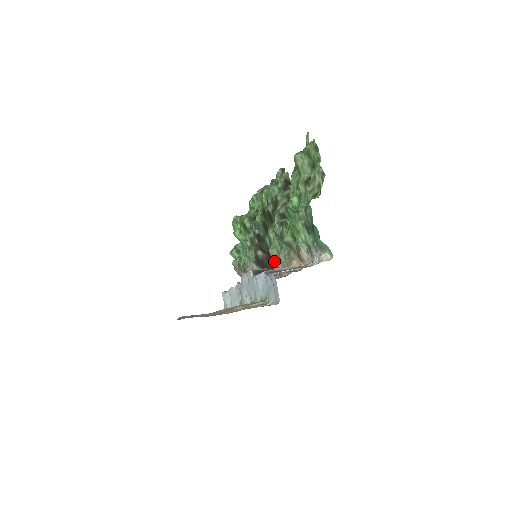
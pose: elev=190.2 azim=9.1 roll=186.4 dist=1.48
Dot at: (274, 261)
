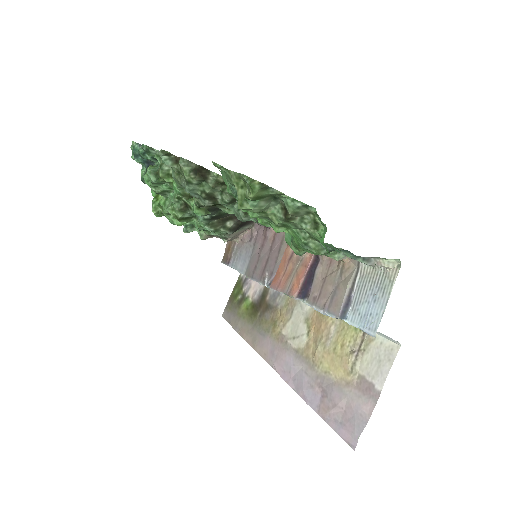
Dot at: occluded
